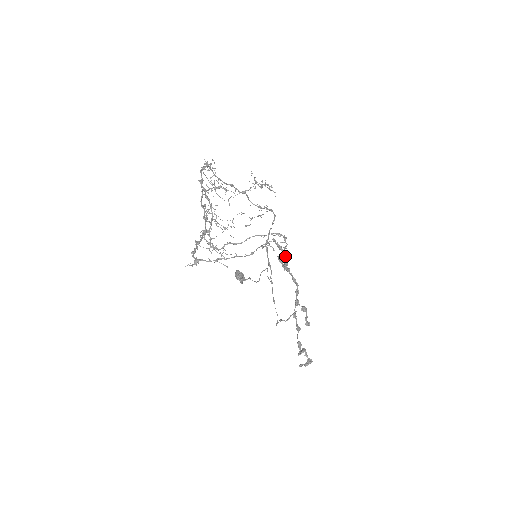
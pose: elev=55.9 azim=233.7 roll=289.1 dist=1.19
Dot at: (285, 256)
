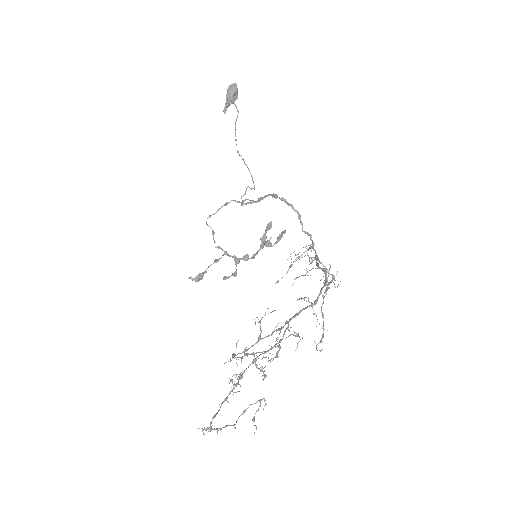
Dot at: occluded
